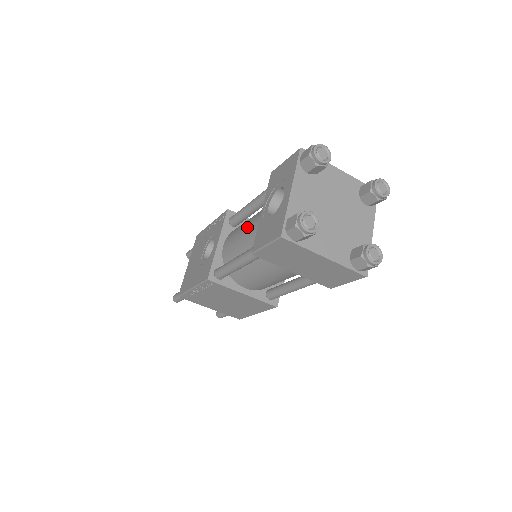
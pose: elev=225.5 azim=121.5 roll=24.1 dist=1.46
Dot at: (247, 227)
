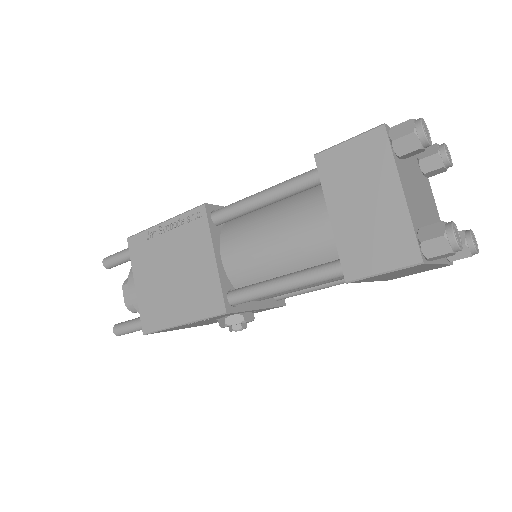
Dot at: occluded
